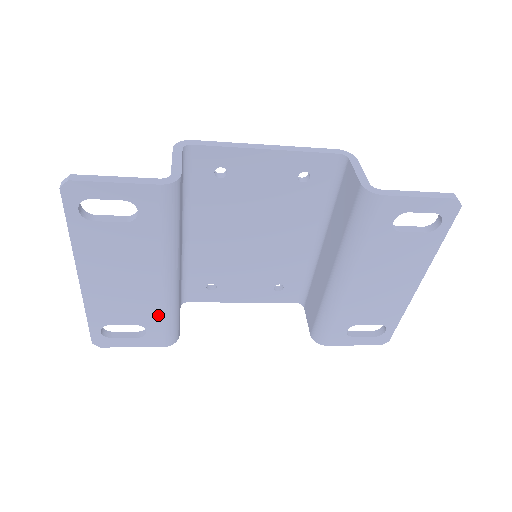
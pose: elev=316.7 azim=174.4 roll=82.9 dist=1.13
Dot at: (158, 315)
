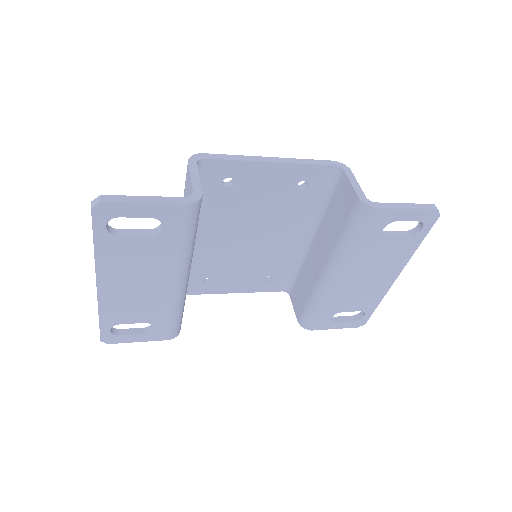
Dot at: (167, 313)
